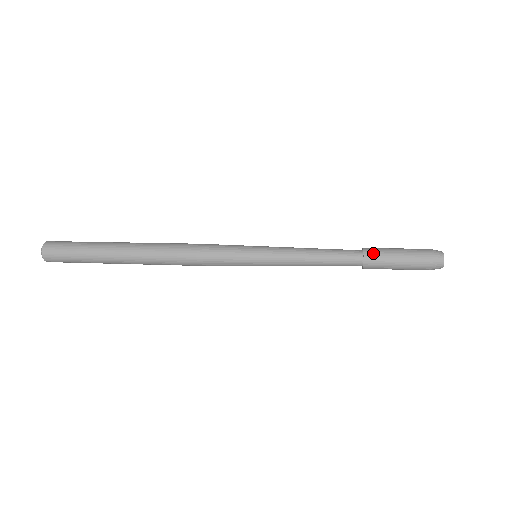
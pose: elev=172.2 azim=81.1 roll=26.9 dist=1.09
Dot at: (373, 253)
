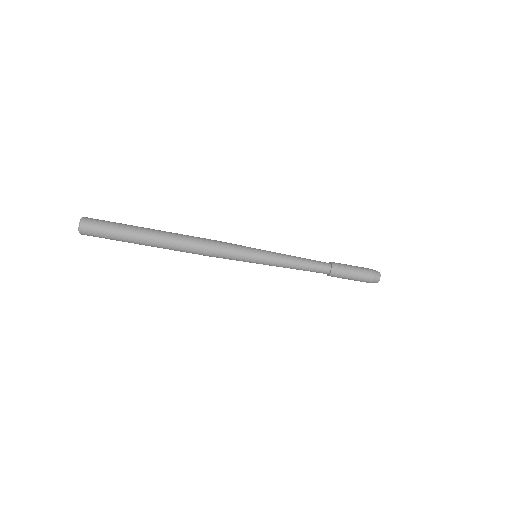
Dot at: occluded
